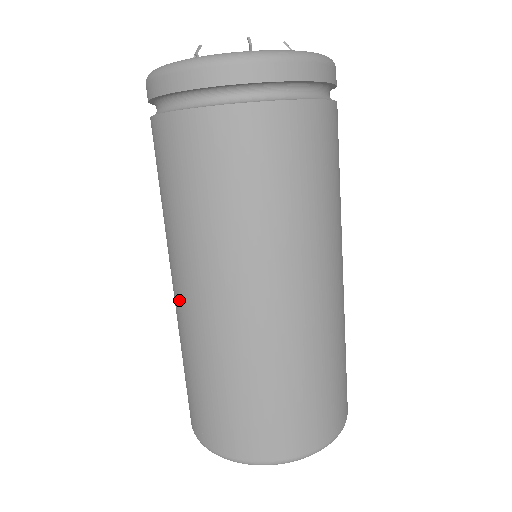
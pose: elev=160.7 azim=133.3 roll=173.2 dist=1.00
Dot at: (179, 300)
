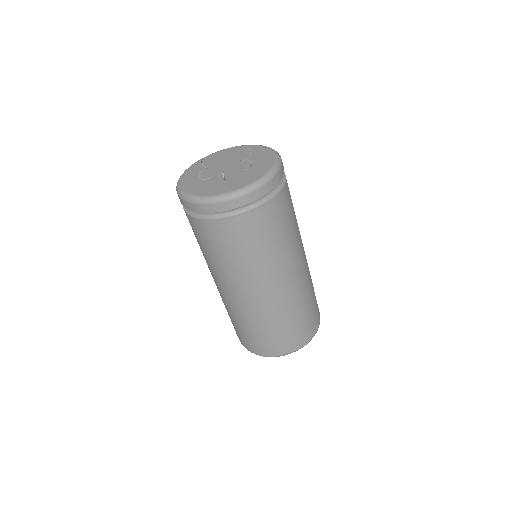
Dot at: occluded
